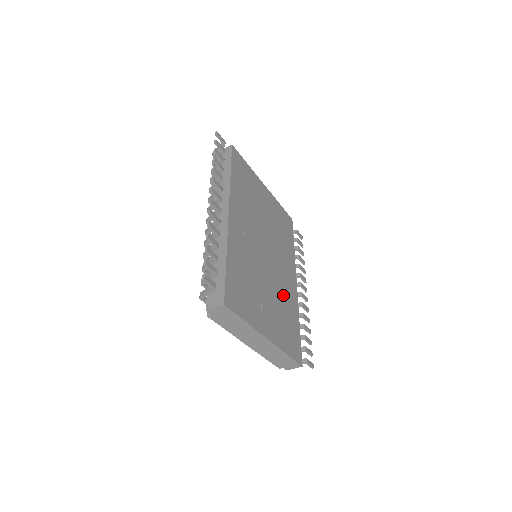
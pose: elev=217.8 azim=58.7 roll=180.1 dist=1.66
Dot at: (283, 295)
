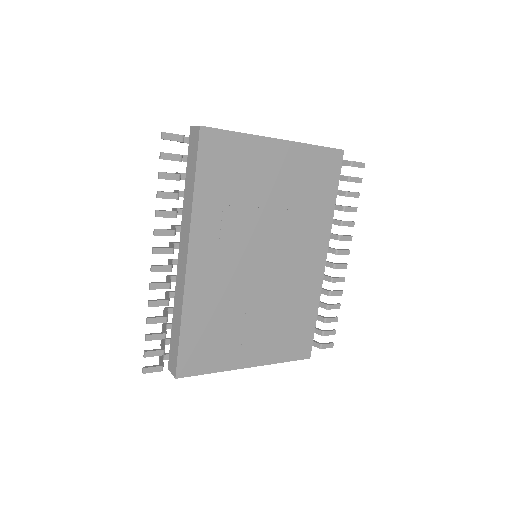
Dot at: (290, 296)
